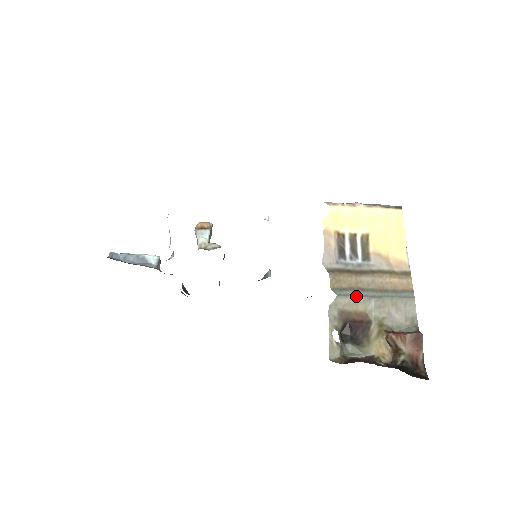
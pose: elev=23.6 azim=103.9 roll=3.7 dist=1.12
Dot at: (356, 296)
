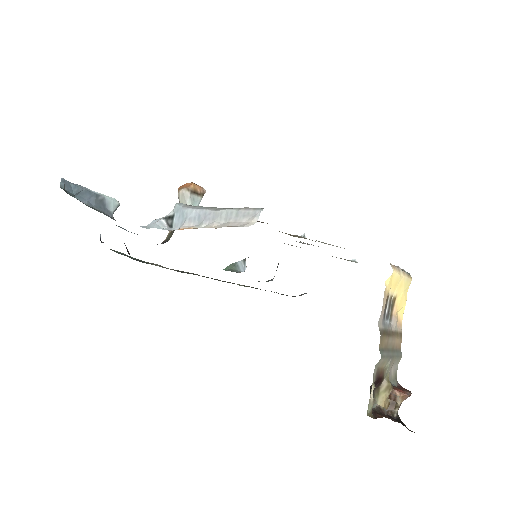
Dot at: (387, 357)
